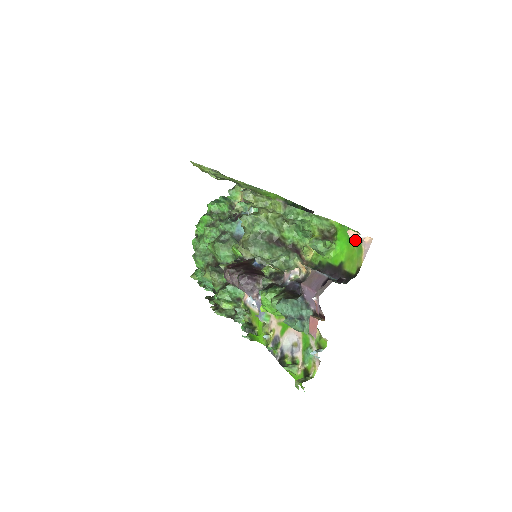
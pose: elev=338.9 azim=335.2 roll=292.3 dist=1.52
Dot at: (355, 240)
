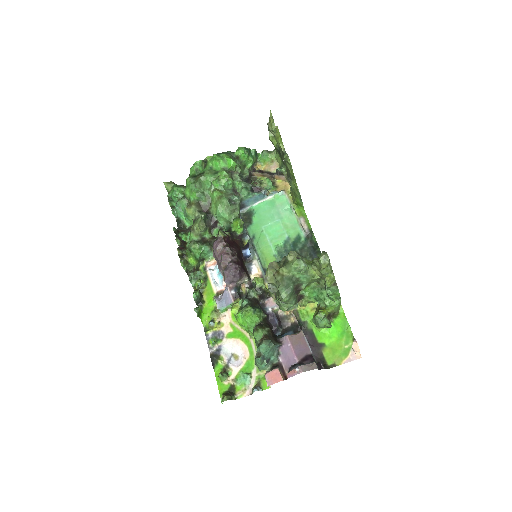
Dot at: (347, 341)
